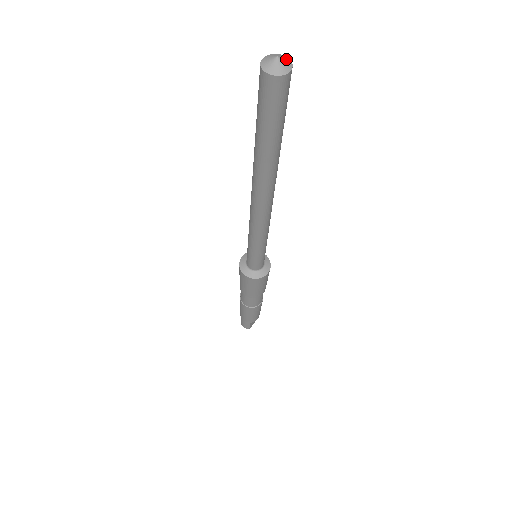
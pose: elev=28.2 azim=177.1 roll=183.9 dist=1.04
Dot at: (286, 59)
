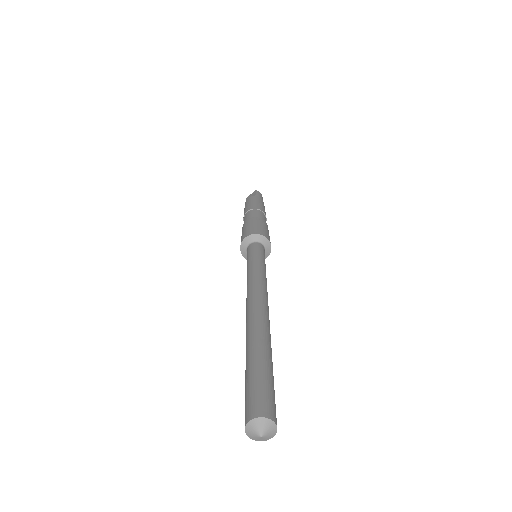
Dot at: (271, 431)
